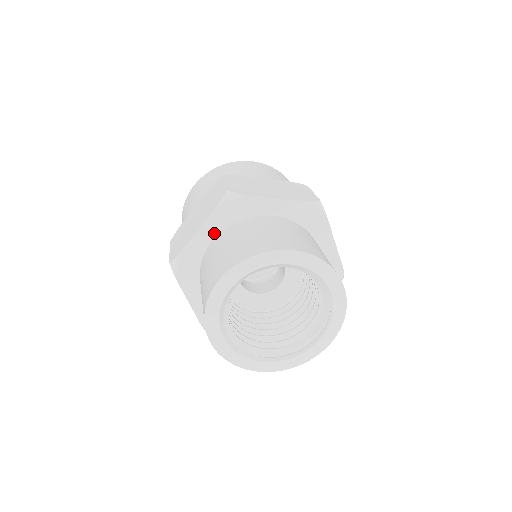
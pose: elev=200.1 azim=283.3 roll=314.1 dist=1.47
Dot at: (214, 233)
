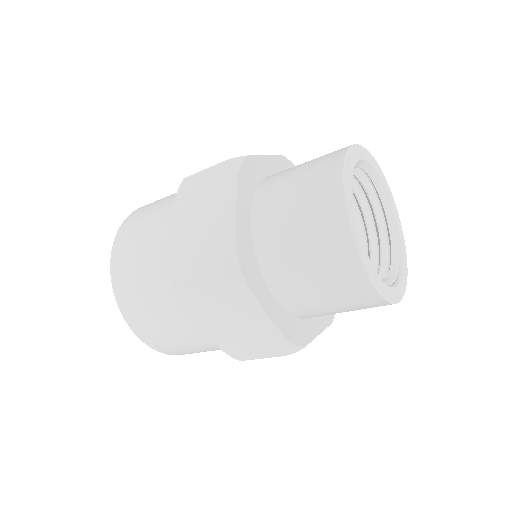
Dot at: (275, 171)
